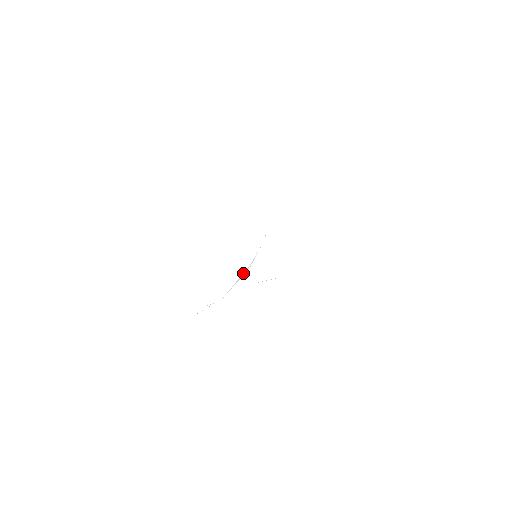
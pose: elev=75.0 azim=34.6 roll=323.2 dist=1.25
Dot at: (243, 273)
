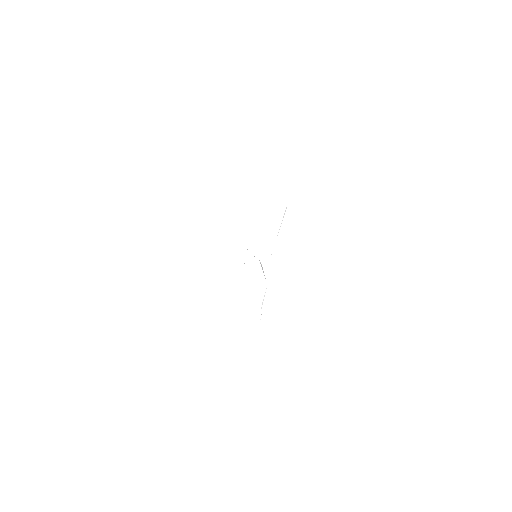
Dot at: occluded
